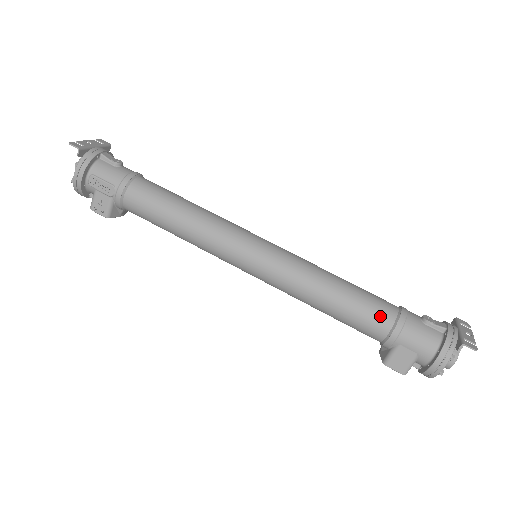
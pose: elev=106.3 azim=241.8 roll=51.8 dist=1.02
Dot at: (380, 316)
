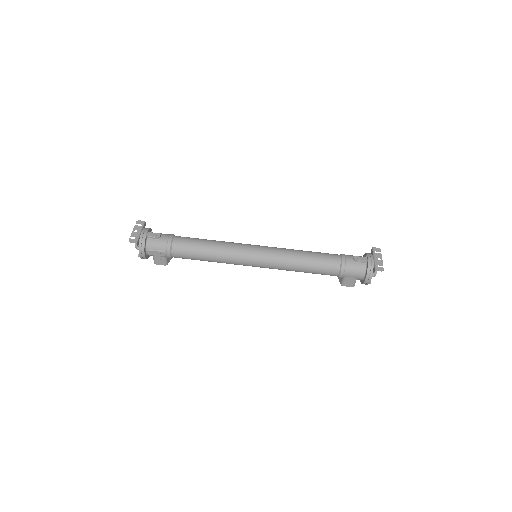
Dot at: (332, 267)
